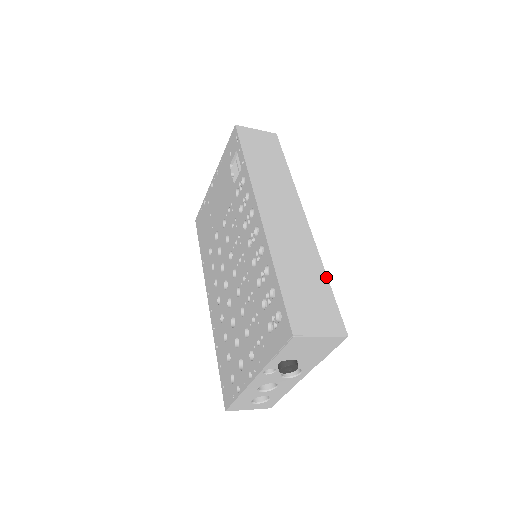
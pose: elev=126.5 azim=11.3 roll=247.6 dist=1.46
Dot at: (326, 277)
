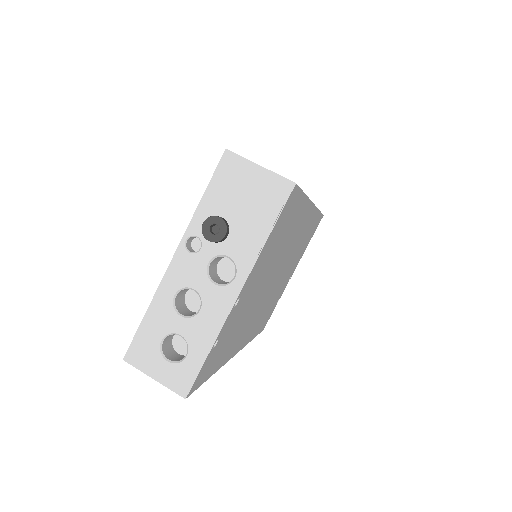
Dot at: occluded
